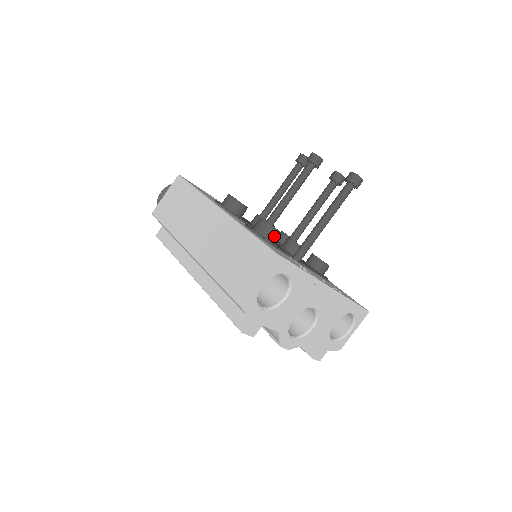
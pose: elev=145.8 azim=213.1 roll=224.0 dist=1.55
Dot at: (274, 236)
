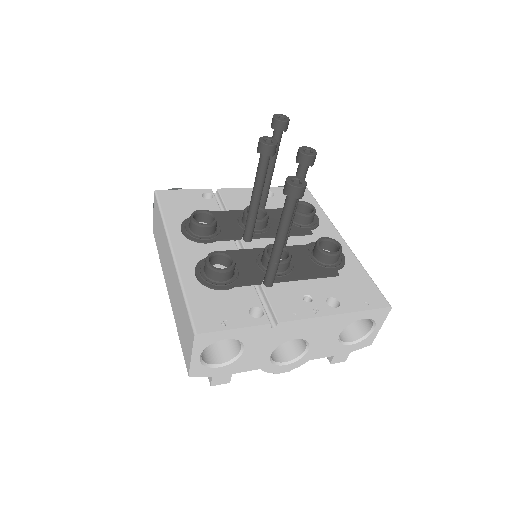
Dot at: (223, 276)
